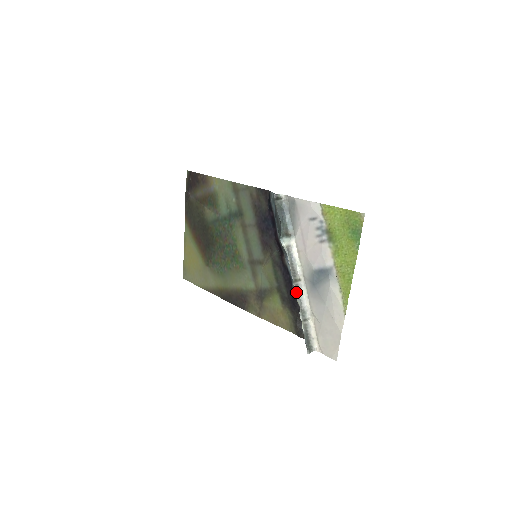
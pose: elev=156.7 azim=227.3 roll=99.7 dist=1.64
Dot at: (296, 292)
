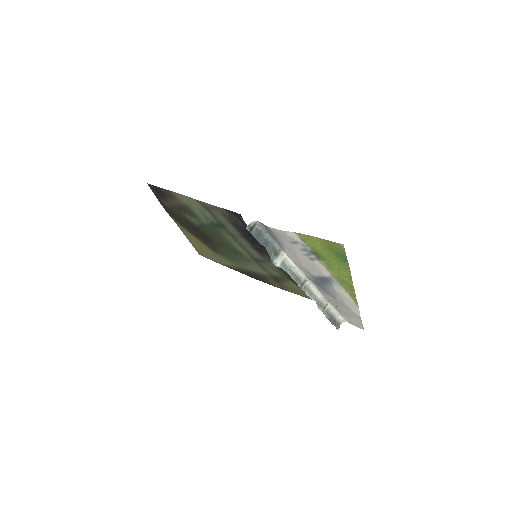
Dot at: (307, 294)
